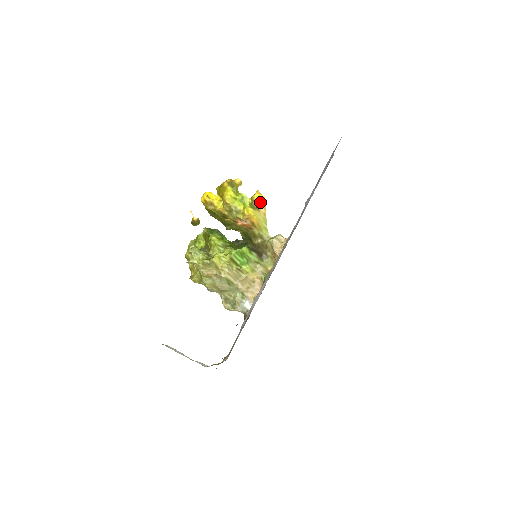
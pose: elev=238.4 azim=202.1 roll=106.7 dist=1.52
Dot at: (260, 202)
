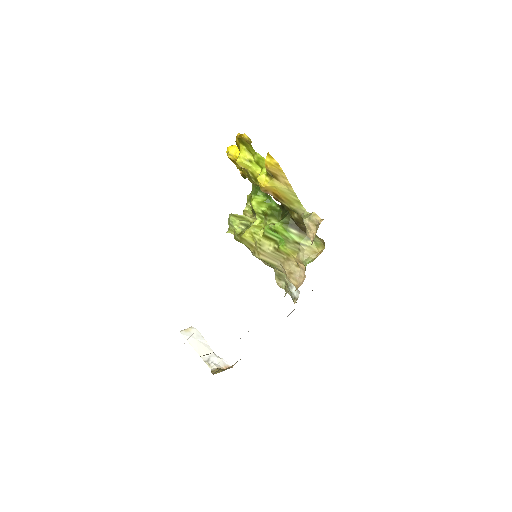
Dot at: (274, 169)
